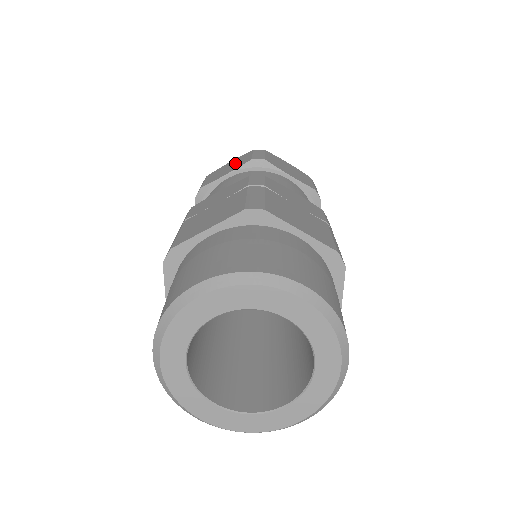
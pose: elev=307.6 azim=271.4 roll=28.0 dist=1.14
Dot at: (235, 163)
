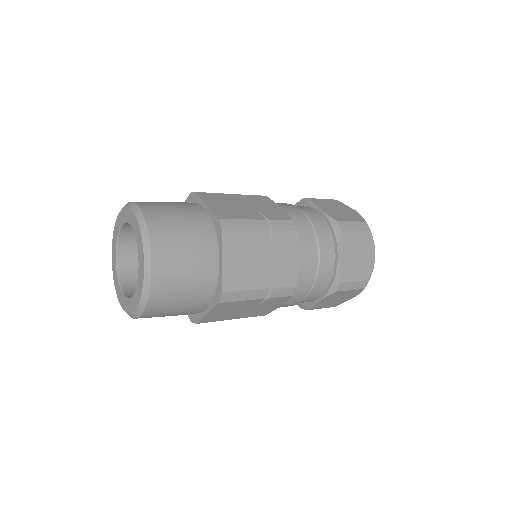
Dot at: occluded
